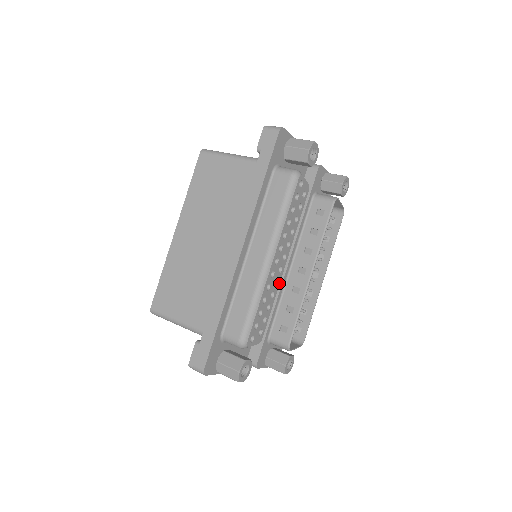
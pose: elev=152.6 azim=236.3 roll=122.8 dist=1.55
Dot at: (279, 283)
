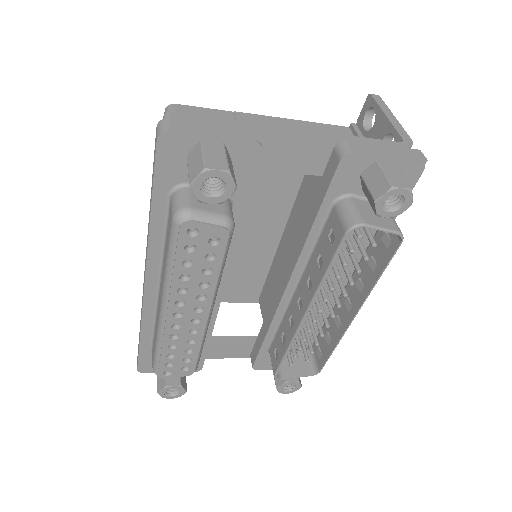
Dot at: (203, 331)
